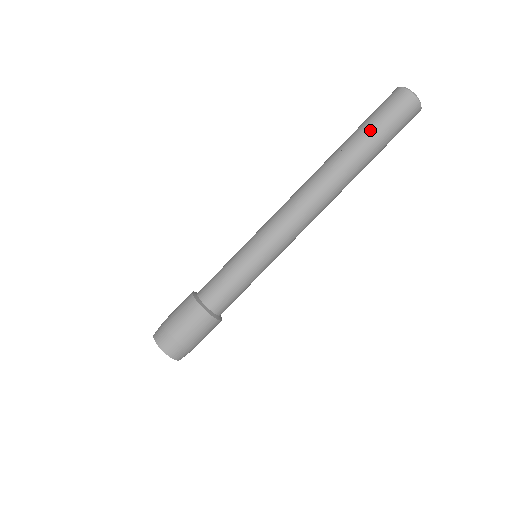
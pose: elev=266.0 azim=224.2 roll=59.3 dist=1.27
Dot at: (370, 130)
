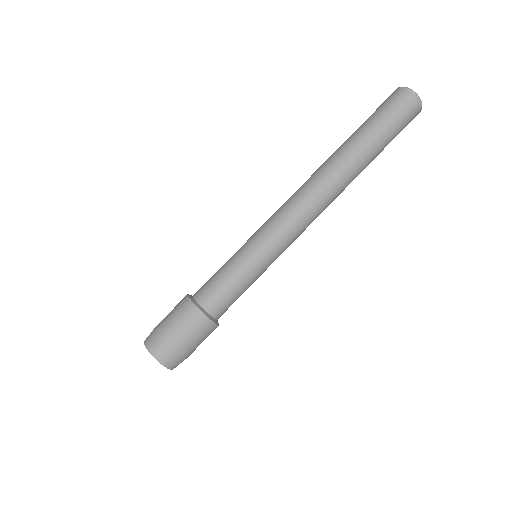
Dot at: (376, 130)
